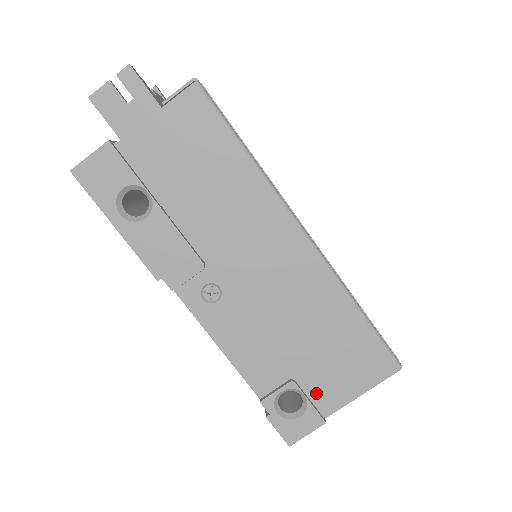
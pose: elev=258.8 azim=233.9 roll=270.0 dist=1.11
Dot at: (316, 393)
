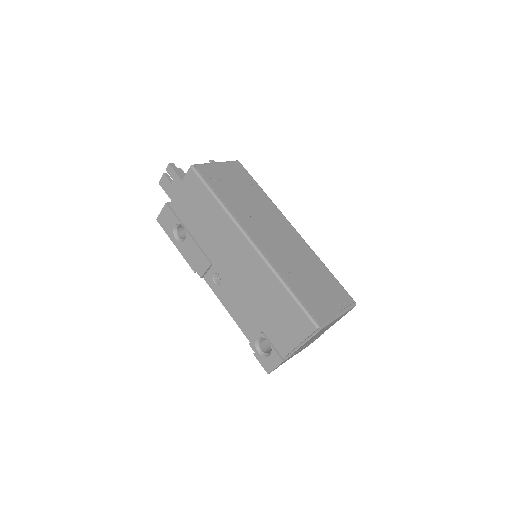
Dot at: (275, 342)
